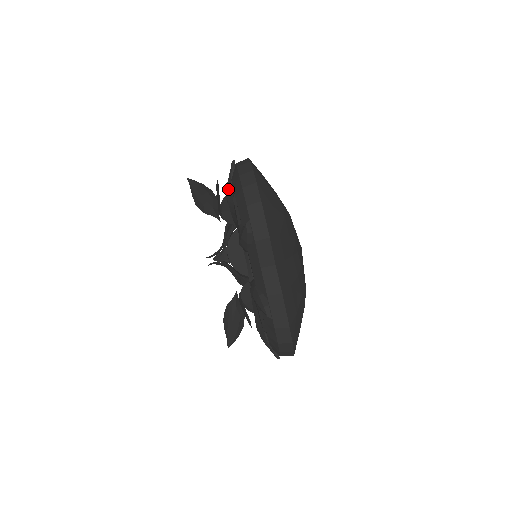
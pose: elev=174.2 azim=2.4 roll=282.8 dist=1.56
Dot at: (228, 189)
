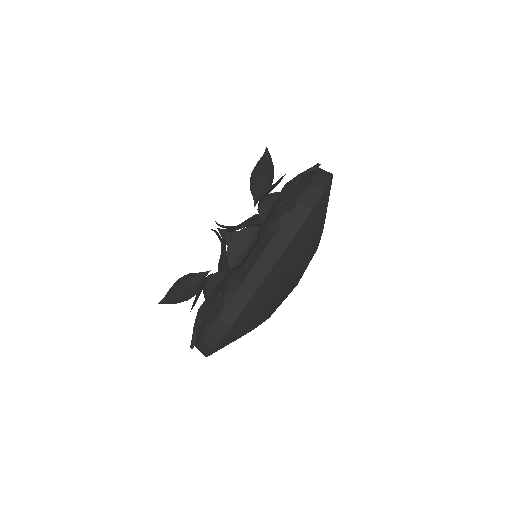
Dot at: (293, 180)
